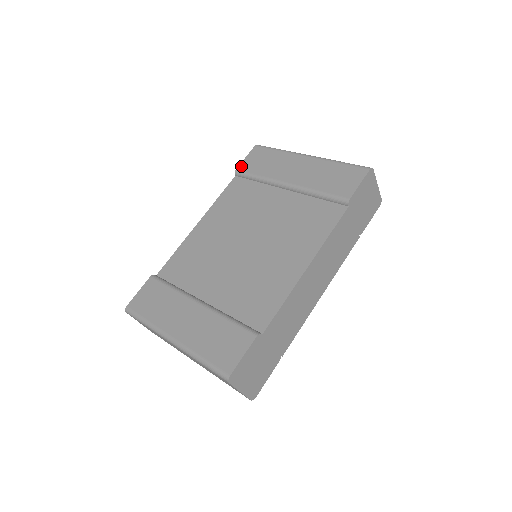
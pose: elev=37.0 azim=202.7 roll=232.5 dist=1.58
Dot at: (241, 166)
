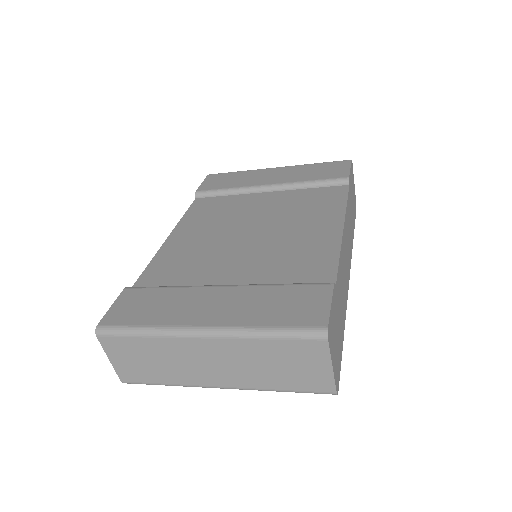
Dot at: (201, 188)
